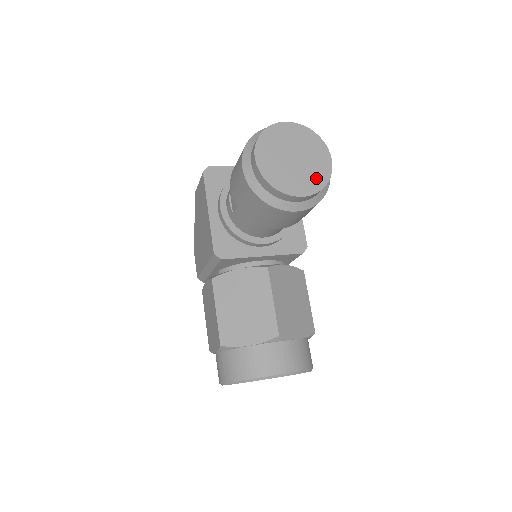
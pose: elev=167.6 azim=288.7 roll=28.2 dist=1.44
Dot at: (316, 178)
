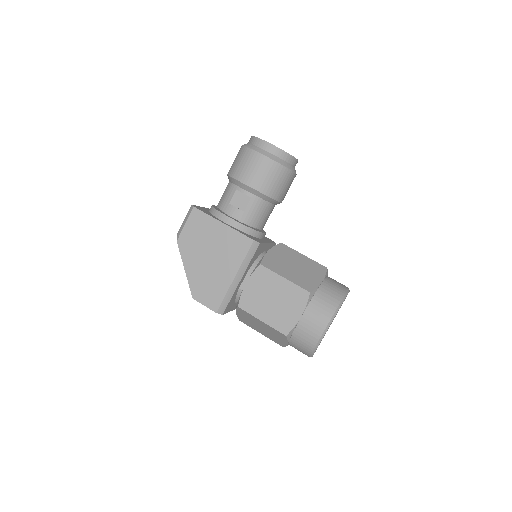
Dot at: occluded
